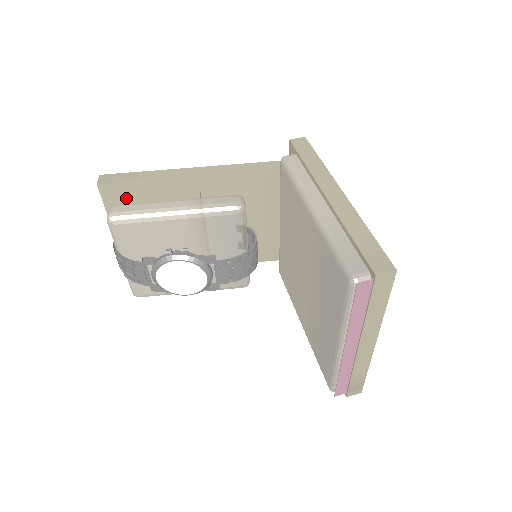
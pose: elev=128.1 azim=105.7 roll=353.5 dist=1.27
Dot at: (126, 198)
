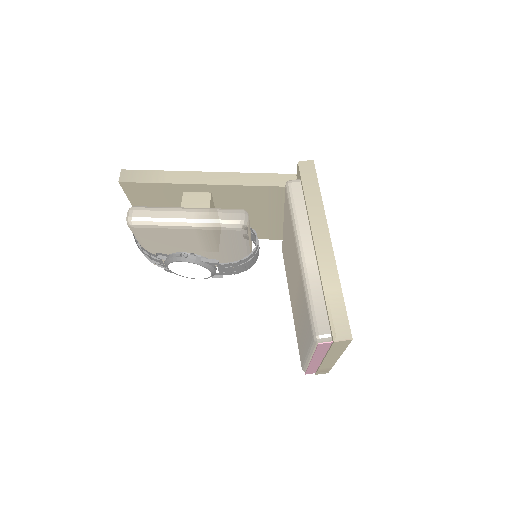
Dot at: (145, 192)
